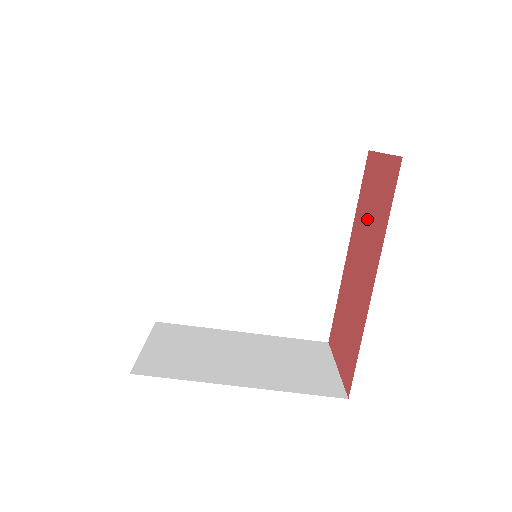
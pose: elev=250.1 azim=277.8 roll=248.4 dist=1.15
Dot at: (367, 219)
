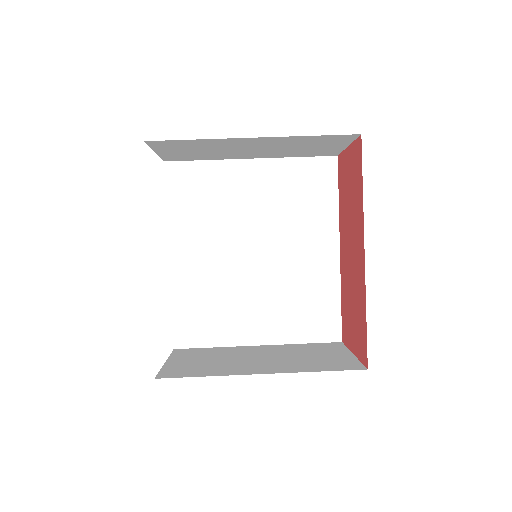
Dot at: (348, 206)
